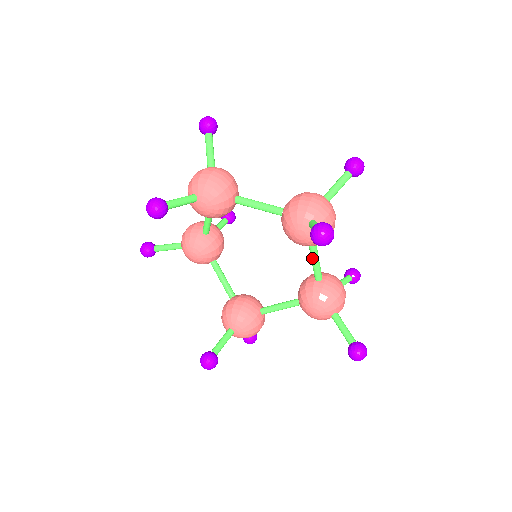
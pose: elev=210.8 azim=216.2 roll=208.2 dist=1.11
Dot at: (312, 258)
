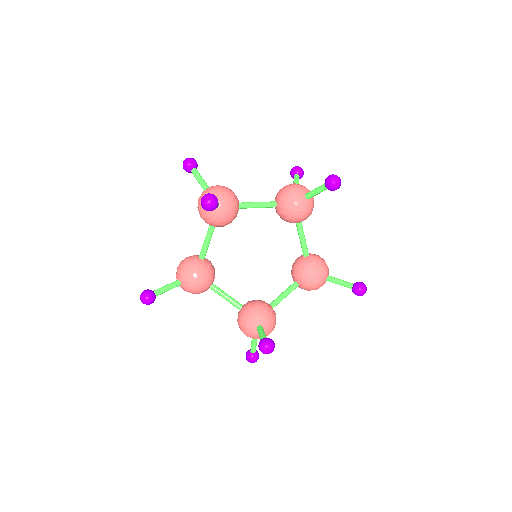
Dot at: (301, 236)
